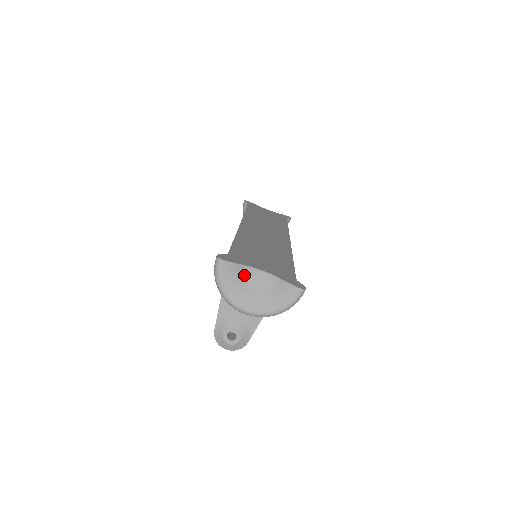
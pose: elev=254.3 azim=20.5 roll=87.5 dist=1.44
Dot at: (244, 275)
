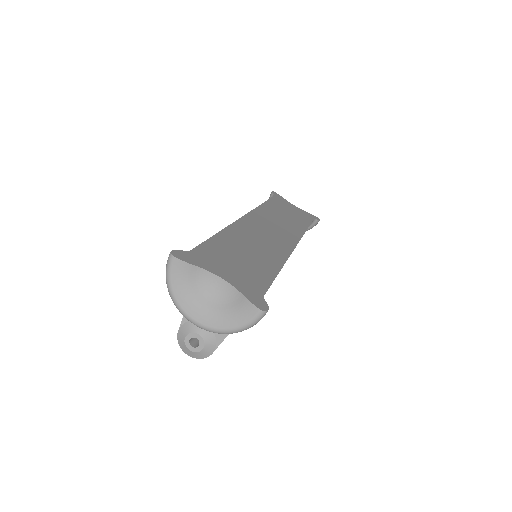
Dot at: (200, 279)
